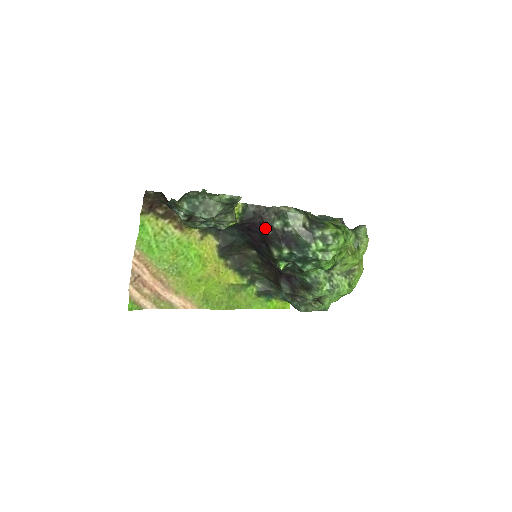
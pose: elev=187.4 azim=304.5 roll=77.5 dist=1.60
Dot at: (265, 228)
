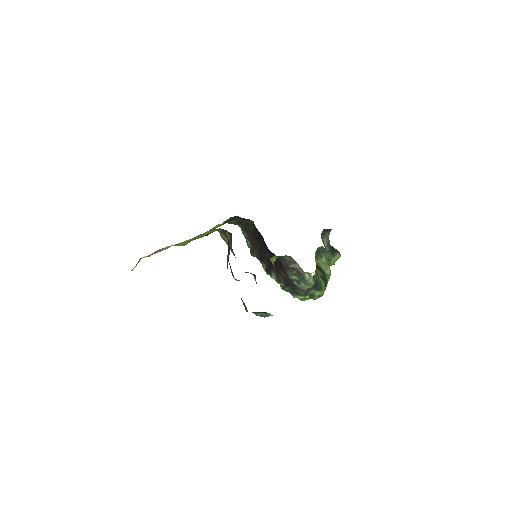
Dot at: (282, 269)
